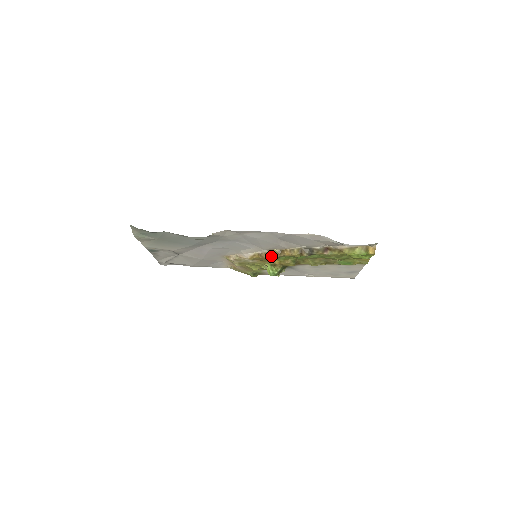
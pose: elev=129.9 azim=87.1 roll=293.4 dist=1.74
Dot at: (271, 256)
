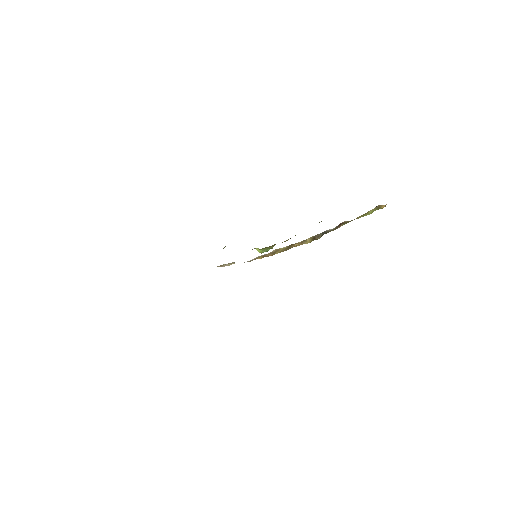
Dot at: occluded
